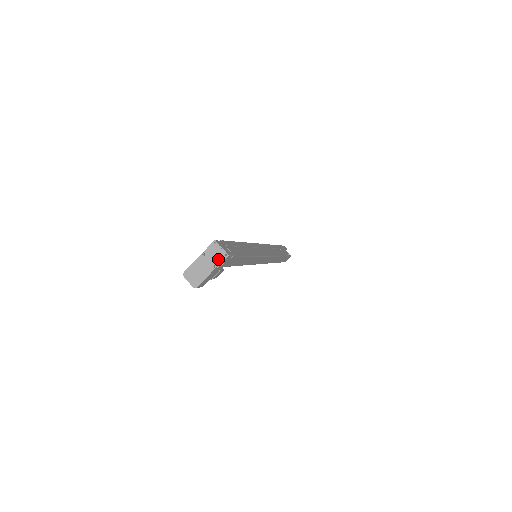
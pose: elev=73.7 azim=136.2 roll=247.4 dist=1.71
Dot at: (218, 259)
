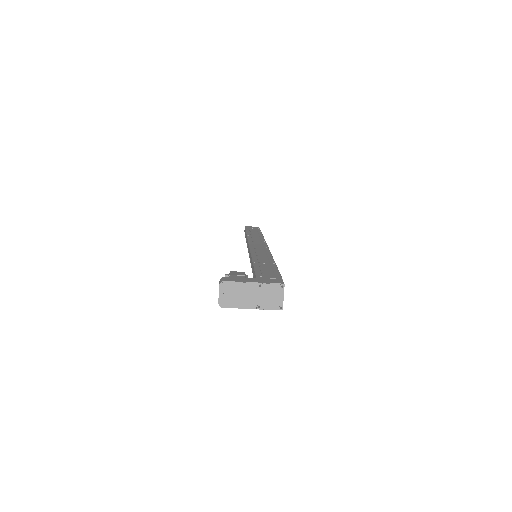
Dot at: (270, 303)
